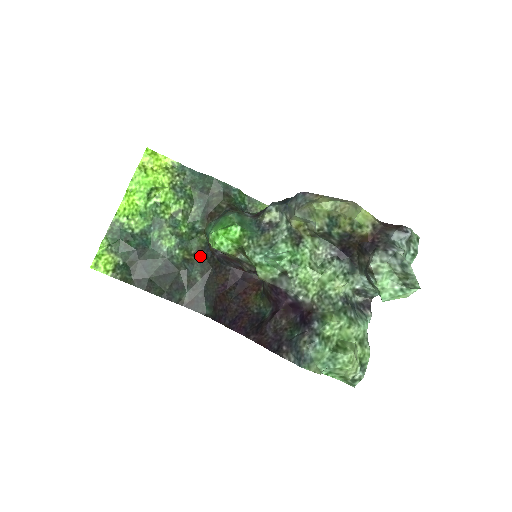
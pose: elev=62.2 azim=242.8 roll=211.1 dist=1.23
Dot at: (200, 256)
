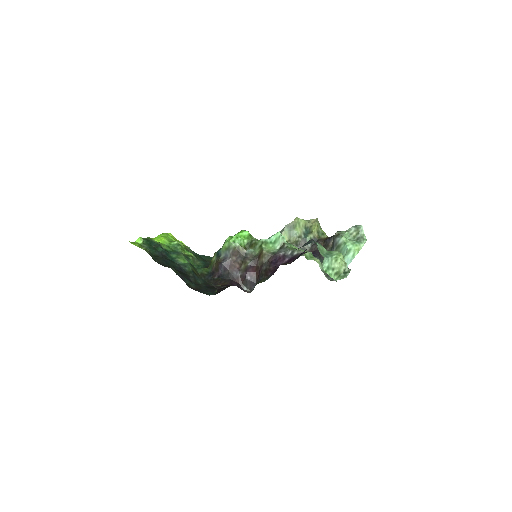
Dot at: (203, 278)
